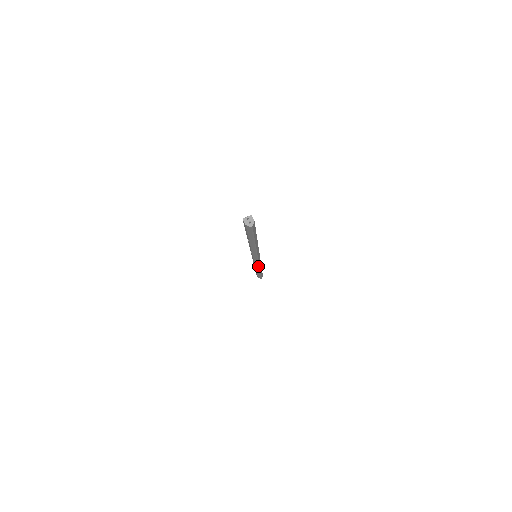
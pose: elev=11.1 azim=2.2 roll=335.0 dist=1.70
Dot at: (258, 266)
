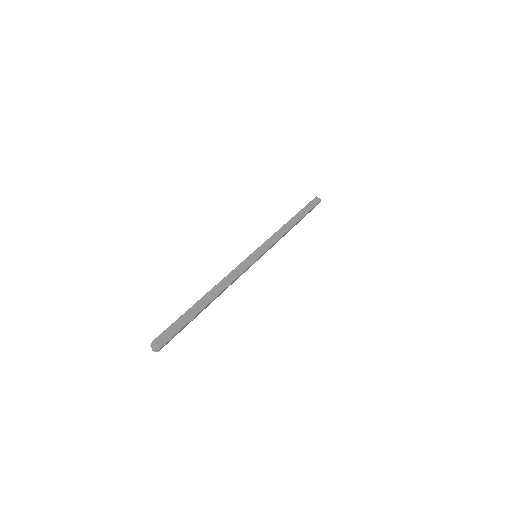
Dot at: occluded
